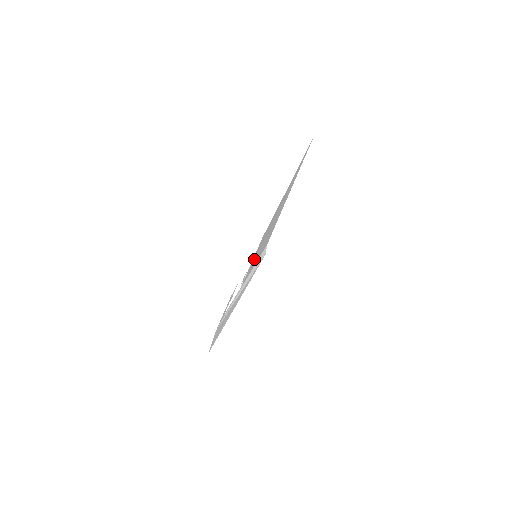
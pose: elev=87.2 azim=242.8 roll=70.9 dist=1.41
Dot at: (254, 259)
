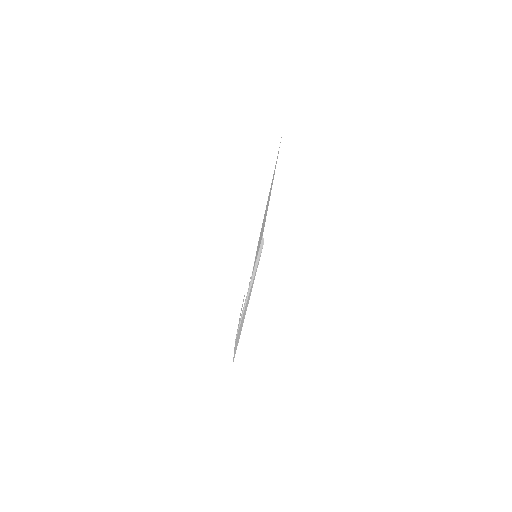
Dot at: (255, 259)
